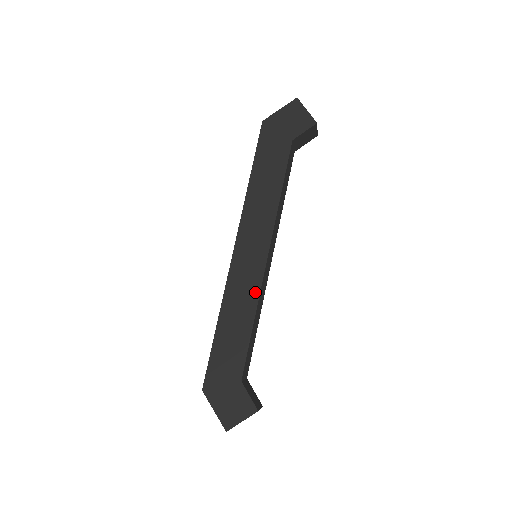
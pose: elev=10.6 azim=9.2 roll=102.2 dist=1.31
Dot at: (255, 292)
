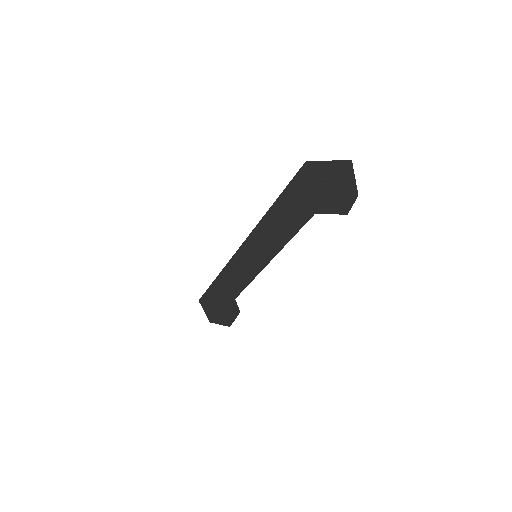
Dot at: (244, 283)
